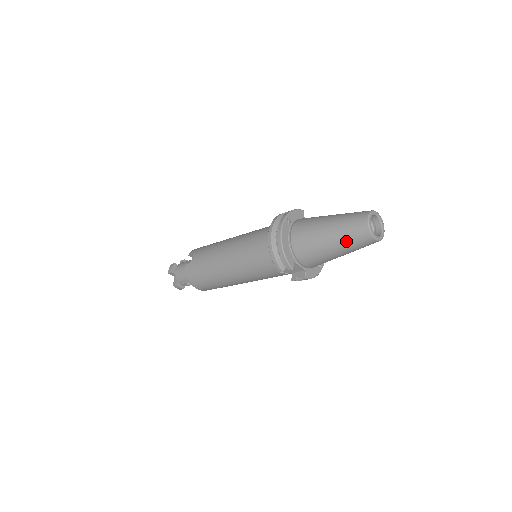
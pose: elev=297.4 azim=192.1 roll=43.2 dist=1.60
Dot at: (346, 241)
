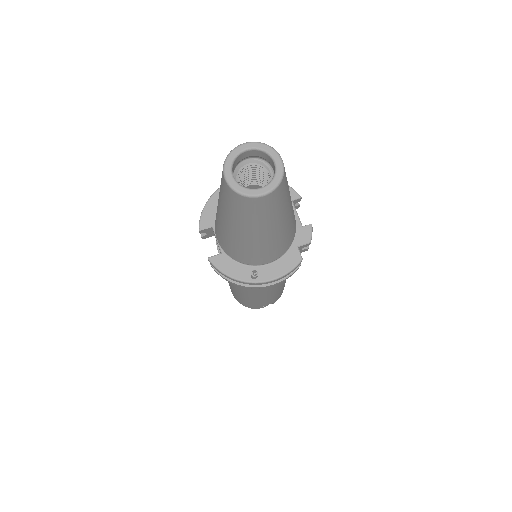
Dot at: occluded
